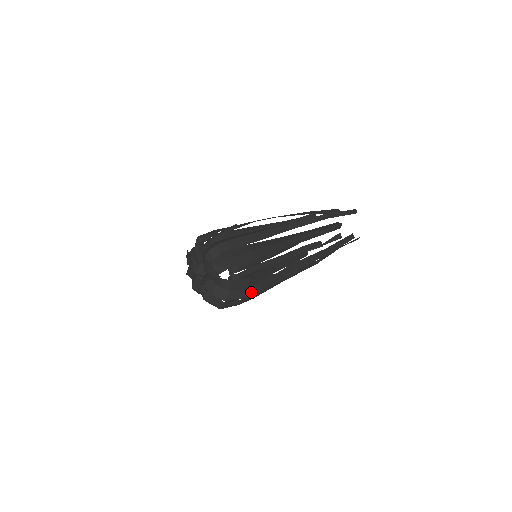
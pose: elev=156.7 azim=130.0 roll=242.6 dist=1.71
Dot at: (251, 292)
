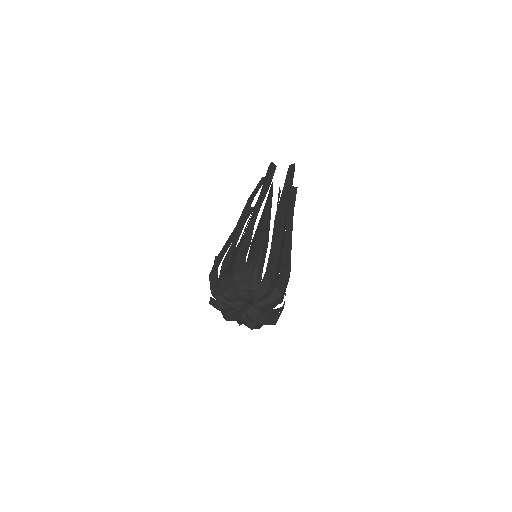
Dot at: (284, 302)
